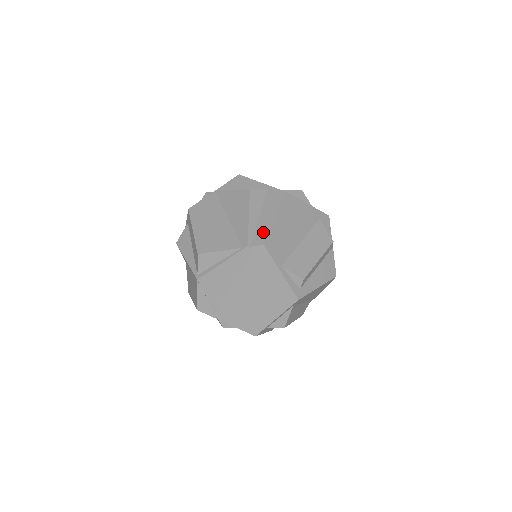
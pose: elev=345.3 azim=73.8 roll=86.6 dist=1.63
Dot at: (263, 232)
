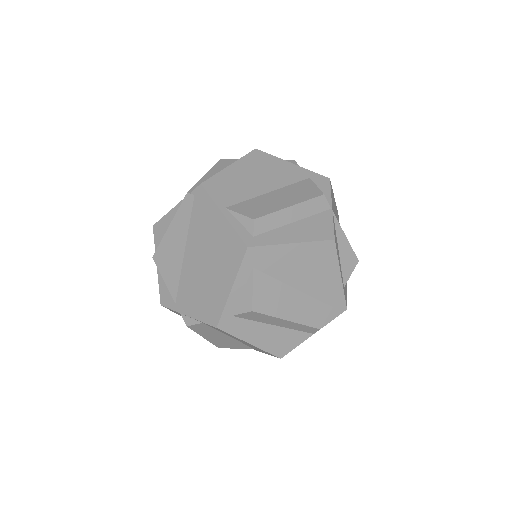
Dot at: occluded
